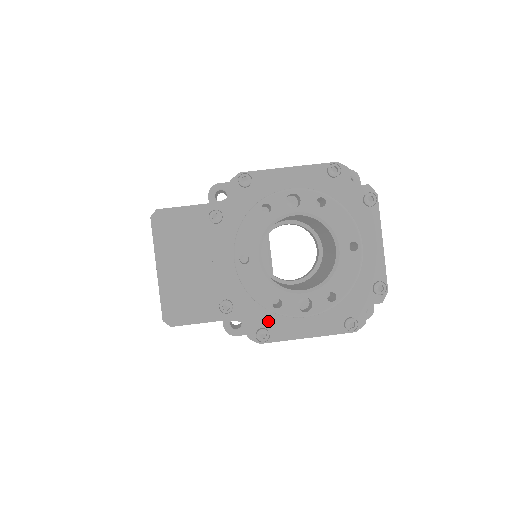
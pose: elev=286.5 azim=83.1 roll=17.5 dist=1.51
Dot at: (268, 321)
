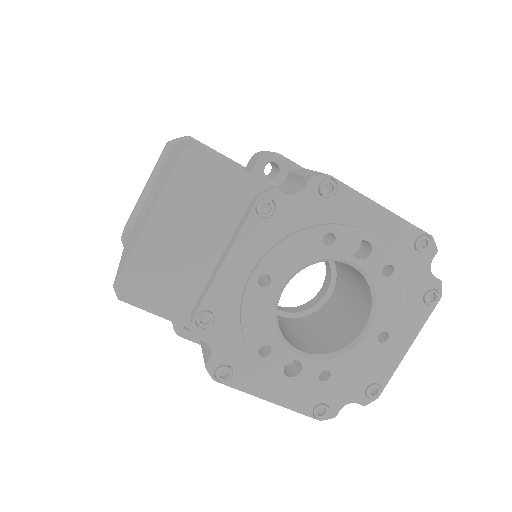
Dot at: (240, 361)
